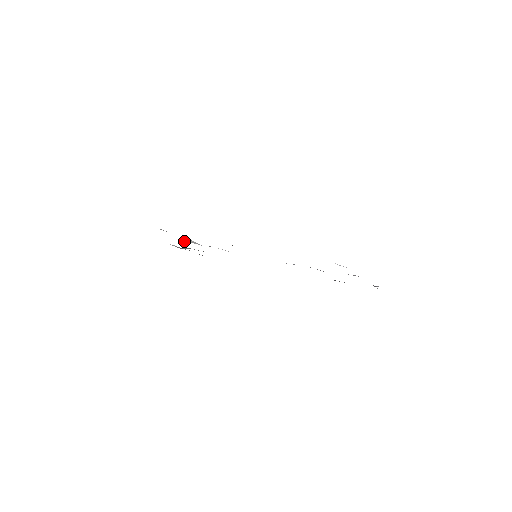
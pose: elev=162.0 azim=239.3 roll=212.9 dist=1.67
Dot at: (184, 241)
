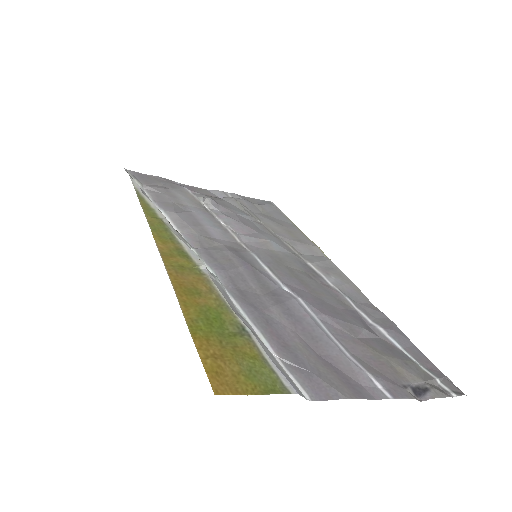
Dot at: (199, 199)
